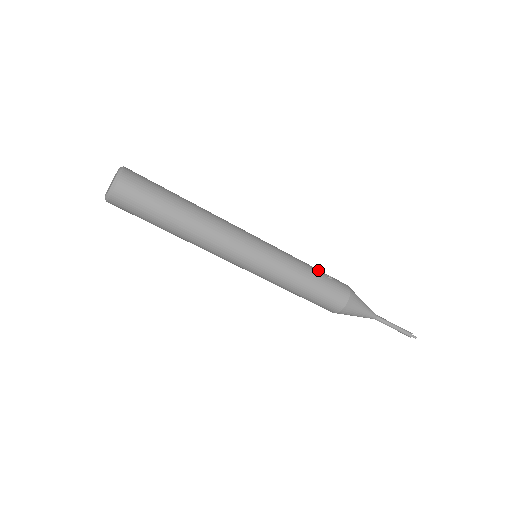
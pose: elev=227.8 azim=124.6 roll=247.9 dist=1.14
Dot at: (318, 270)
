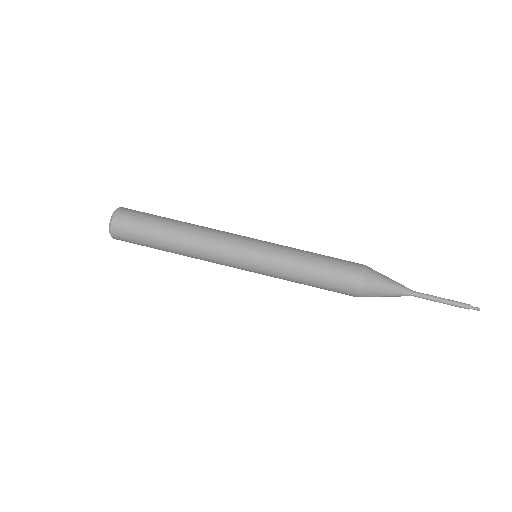
Dot at: occluded
